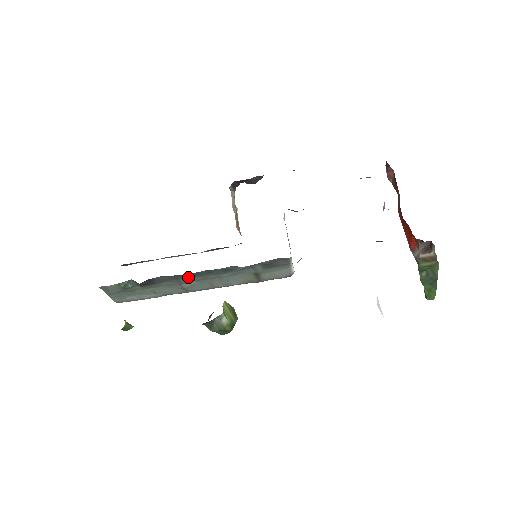
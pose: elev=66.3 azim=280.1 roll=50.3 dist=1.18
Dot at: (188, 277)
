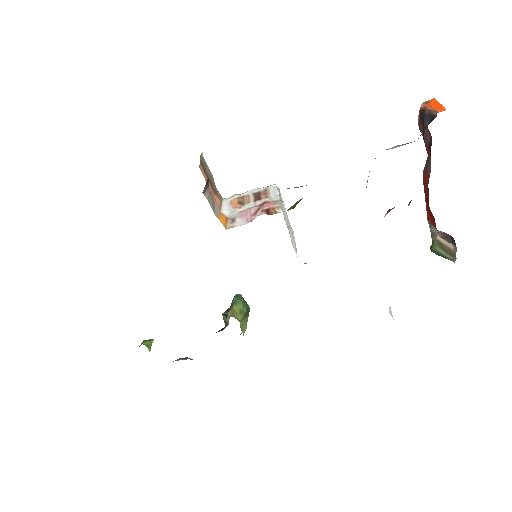
Dot at: occluded
